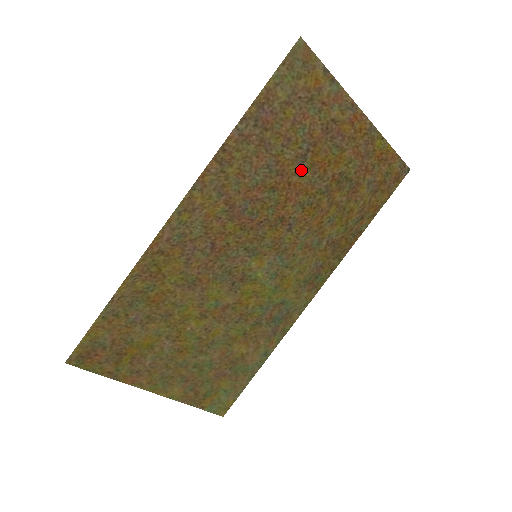
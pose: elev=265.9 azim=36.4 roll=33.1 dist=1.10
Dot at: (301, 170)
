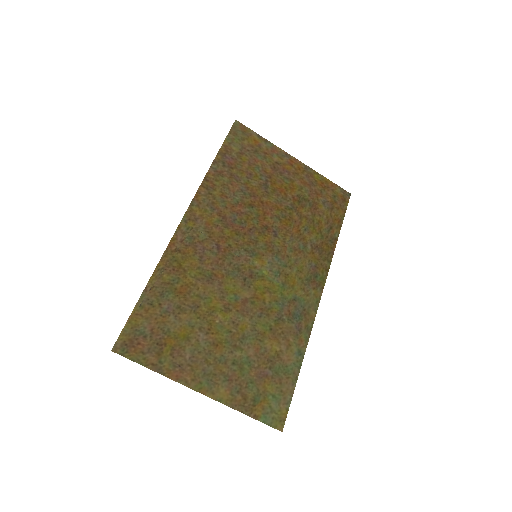
Dot at: (267, 193)
